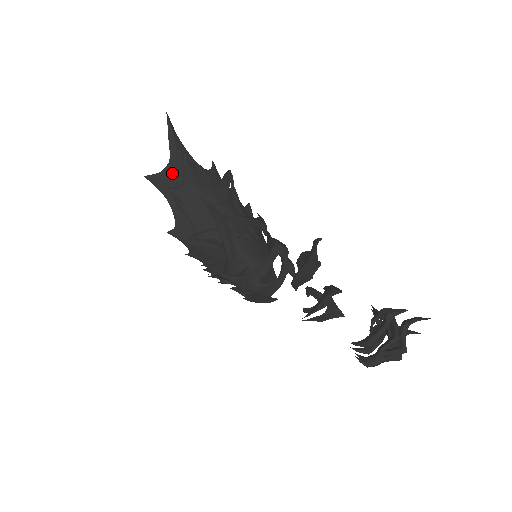
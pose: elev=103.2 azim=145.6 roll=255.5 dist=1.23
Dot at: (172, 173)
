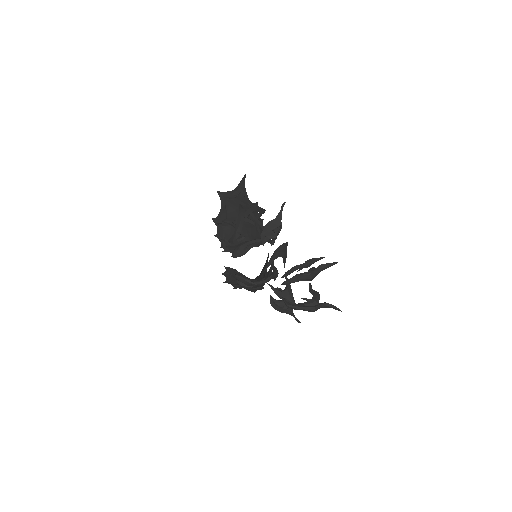
Dot at: (232, 194)
